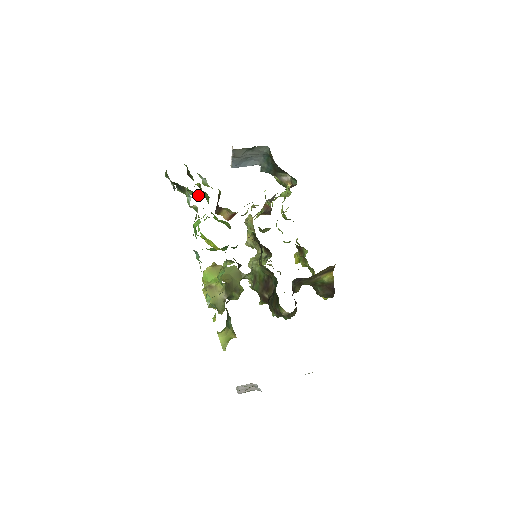
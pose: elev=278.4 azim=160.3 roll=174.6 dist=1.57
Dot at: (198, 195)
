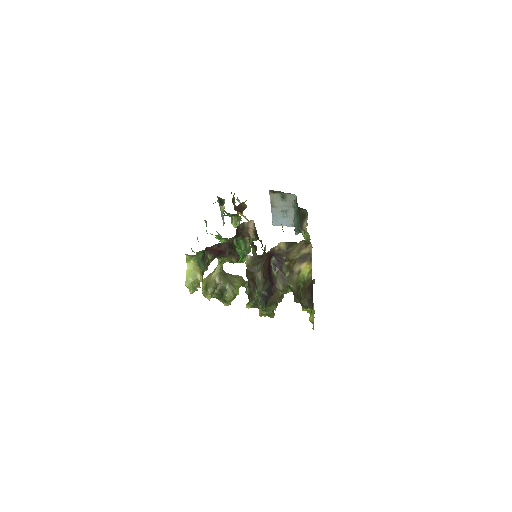
Dot at: (235, 219)
